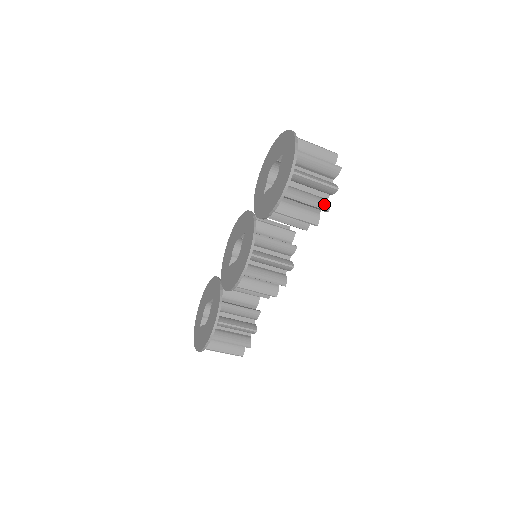
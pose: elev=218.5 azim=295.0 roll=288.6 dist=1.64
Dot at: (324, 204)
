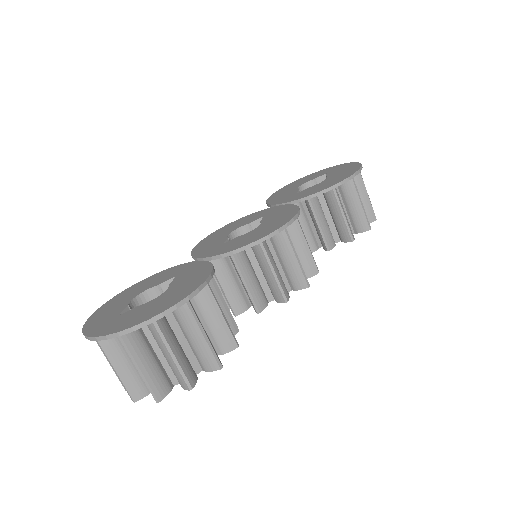
Dot at: (367, 222)
